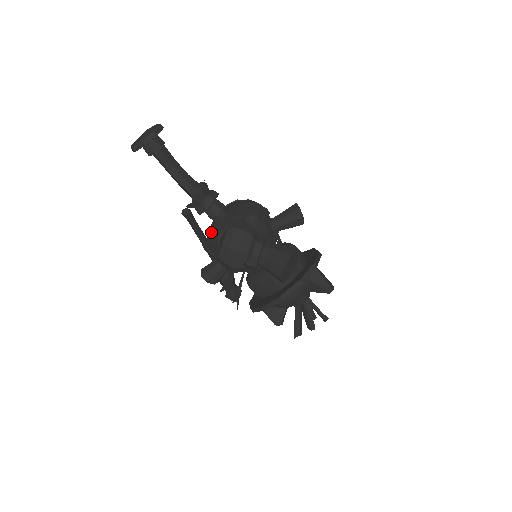
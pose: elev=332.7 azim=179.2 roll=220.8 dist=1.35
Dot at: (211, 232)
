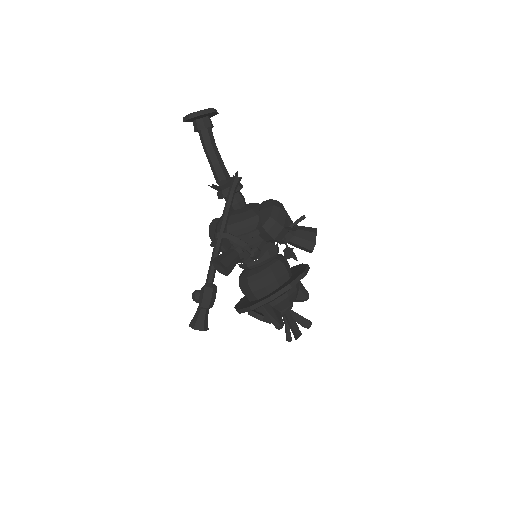
Dot at: (237, 214)
